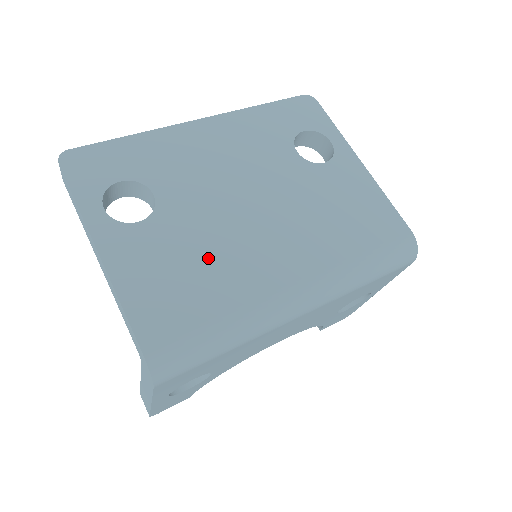
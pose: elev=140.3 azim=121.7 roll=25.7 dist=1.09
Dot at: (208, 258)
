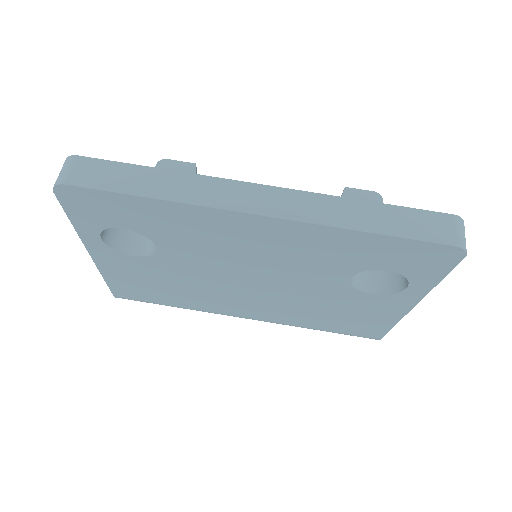
Dot at: (185, 289)
